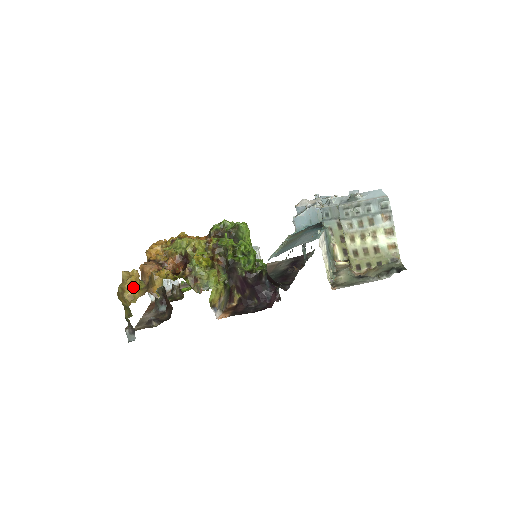
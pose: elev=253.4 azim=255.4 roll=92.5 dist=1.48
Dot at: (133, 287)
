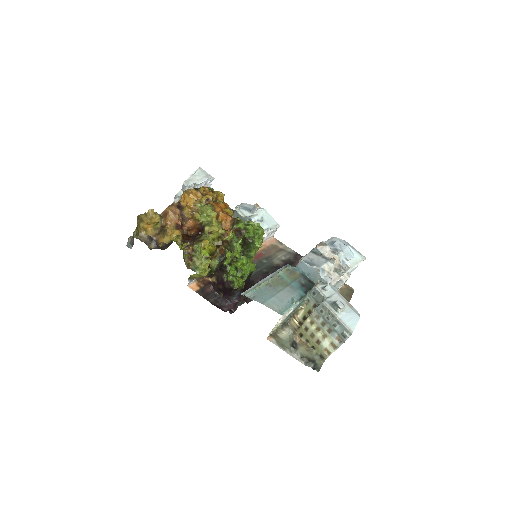
Dot at: (150, 225)
